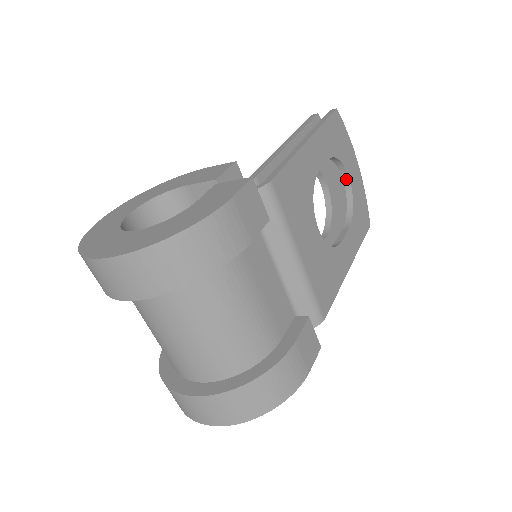
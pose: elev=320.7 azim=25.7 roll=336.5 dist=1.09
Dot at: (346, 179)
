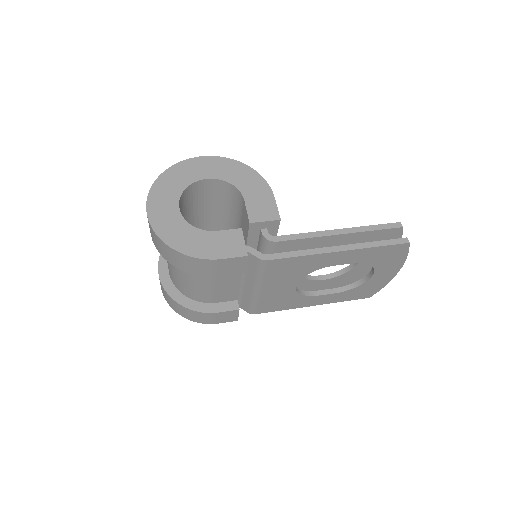
Dot at: (372, 272)
